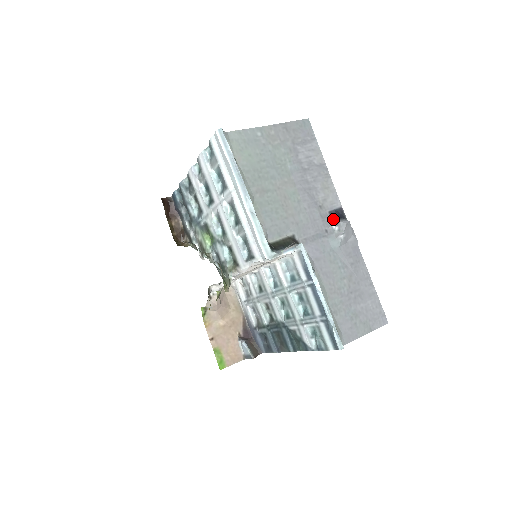
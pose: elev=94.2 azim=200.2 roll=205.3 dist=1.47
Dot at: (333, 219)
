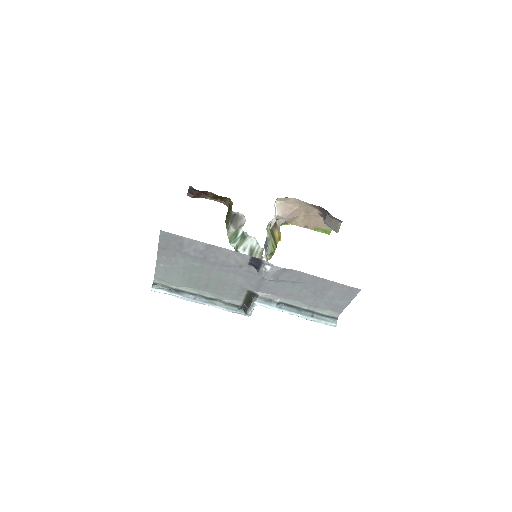
Dot at: (255, 269)
